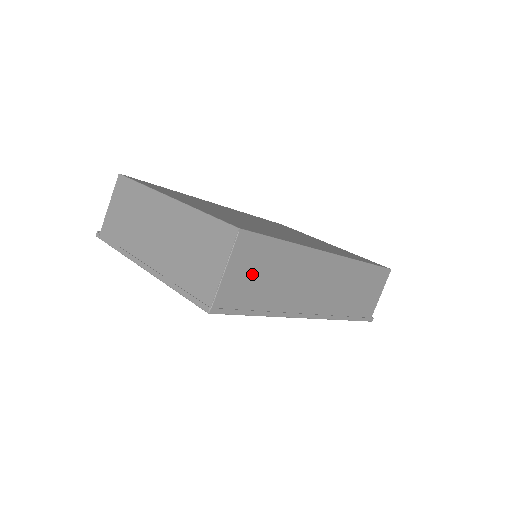
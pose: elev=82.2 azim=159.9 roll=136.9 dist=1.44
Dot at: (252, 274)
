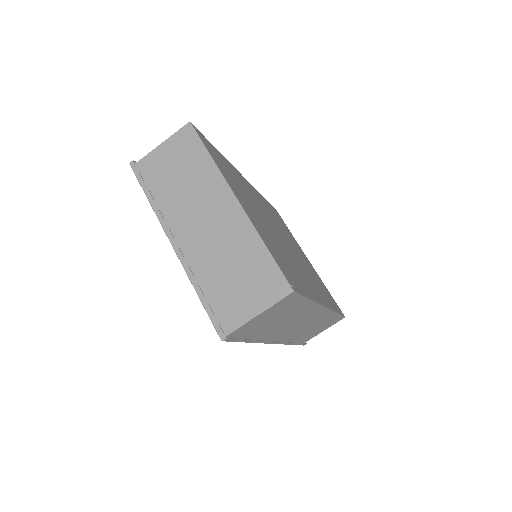
Dot at: (271, 318)
